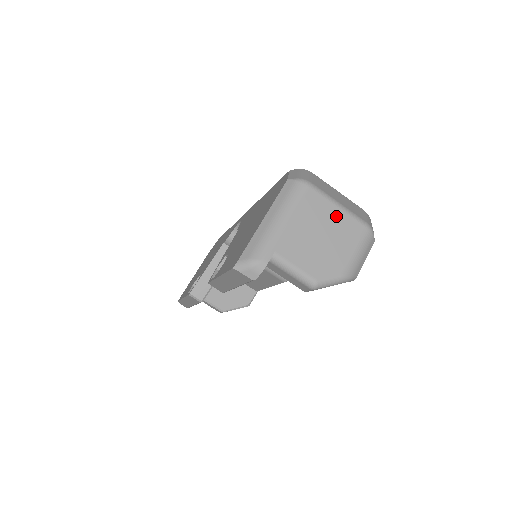
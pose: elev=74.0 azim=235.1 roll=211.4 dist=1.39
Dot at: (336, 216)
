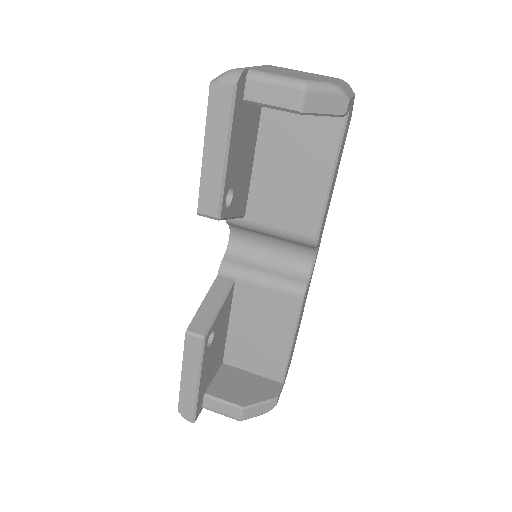
Dot at: (304, 72)
